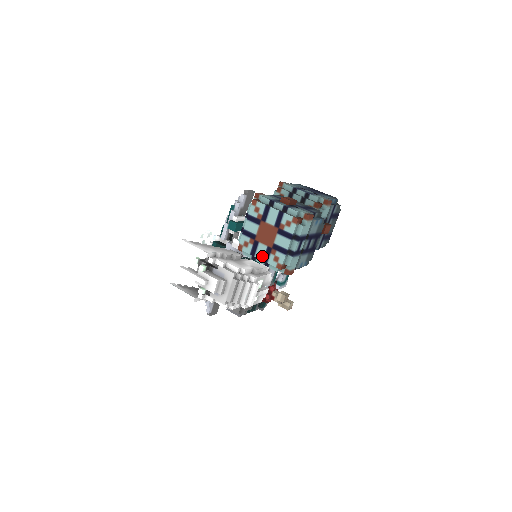
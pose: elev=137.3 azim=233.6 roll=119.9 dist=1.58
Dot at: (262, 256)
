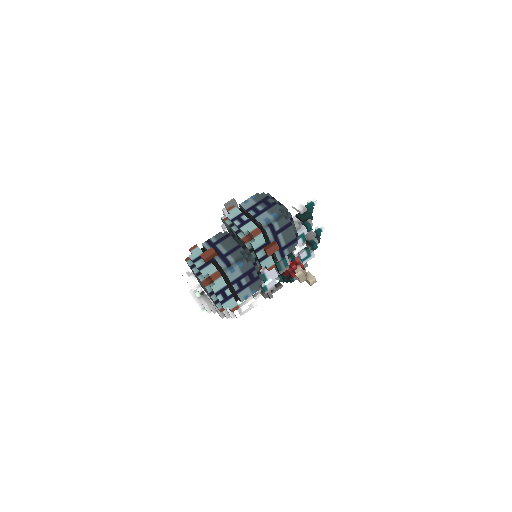
Dot at: (211, 299)
